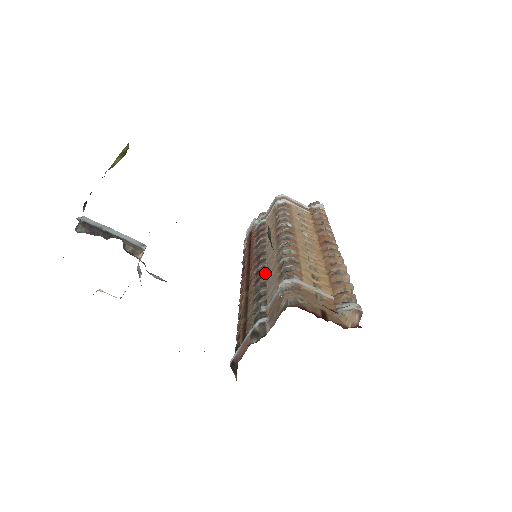
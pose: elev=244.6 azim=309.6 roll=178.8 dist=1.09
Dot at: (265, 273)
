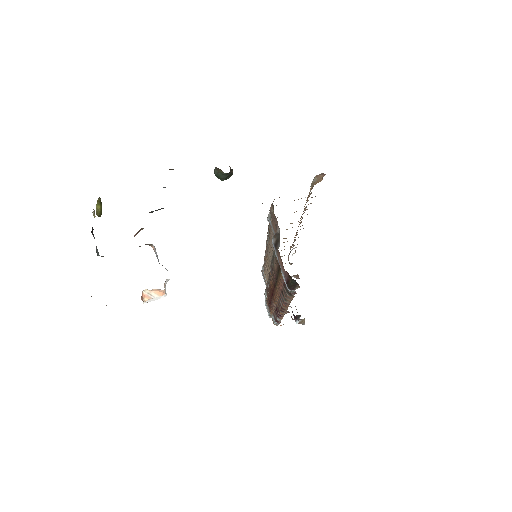
Dot at: occluded
